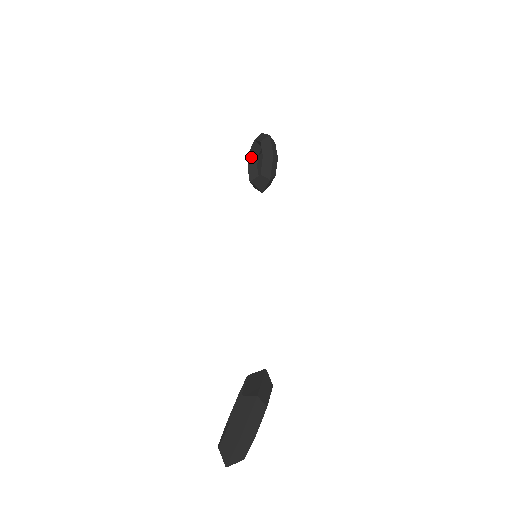
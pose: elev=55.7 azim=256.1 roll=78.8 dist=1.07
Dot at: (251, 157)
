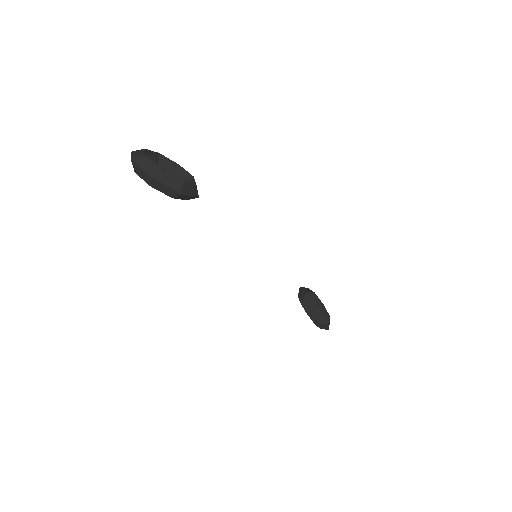
Dot at: (316, 323)
